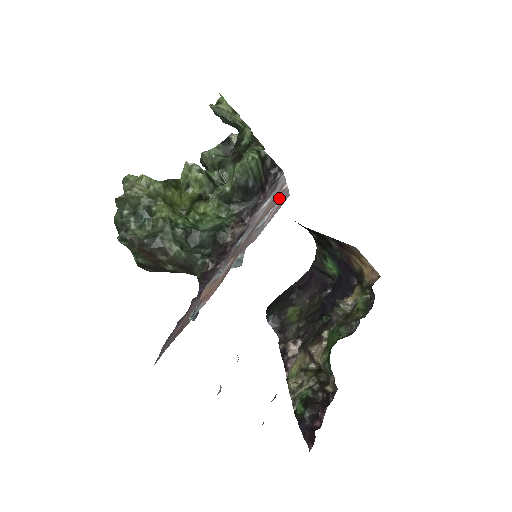
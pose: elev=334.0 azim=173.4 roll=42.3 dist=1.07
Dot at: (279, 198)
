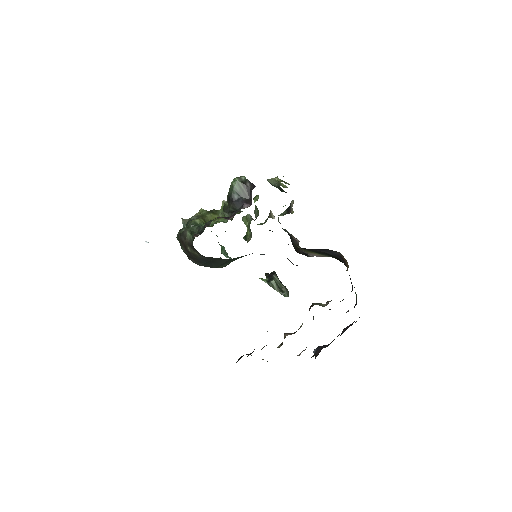
Dot at: occluded
